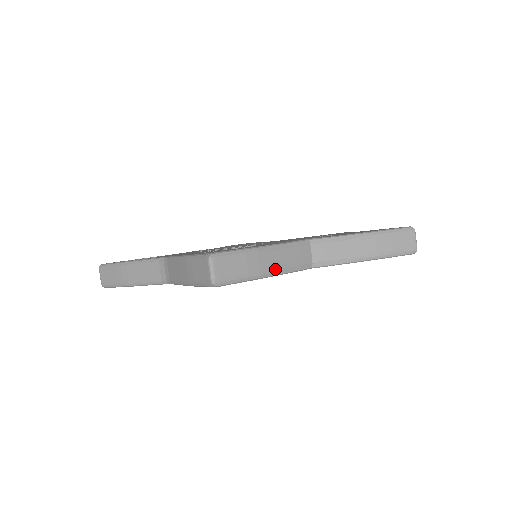
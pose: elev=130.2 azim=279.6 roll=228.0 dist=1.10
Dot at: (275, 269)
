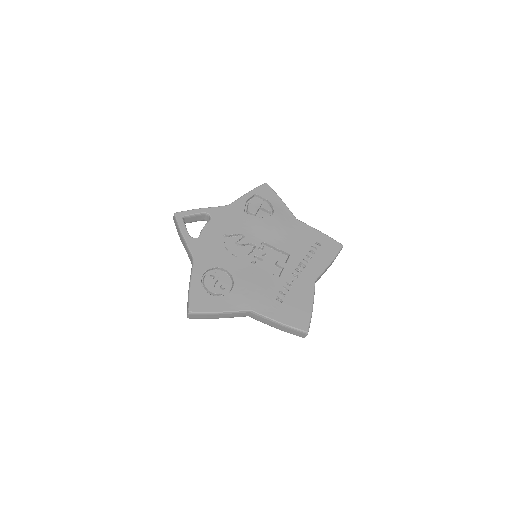
Dot at: occluded
